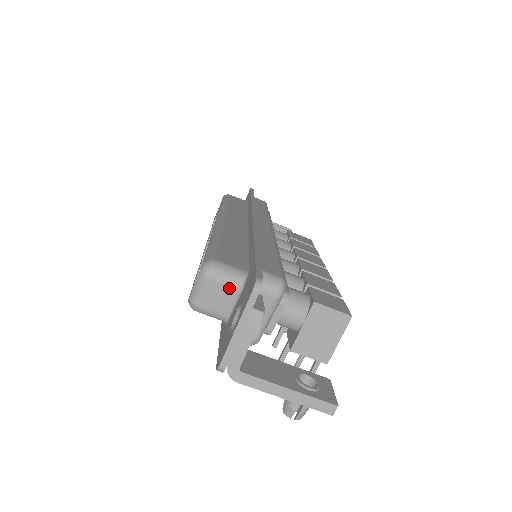
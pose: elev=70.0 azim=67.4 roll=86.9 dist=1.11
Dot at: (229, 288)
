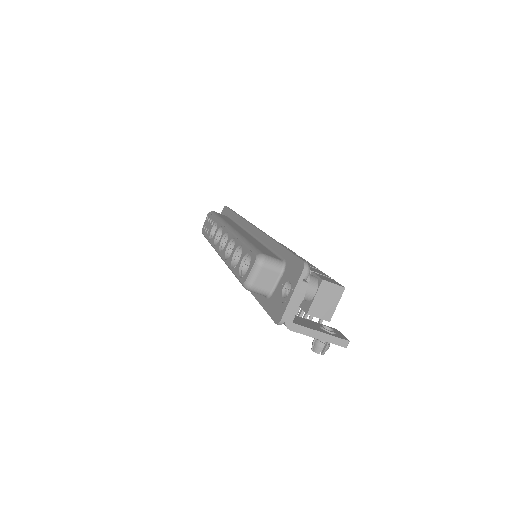
Dot at: (274, 272)
